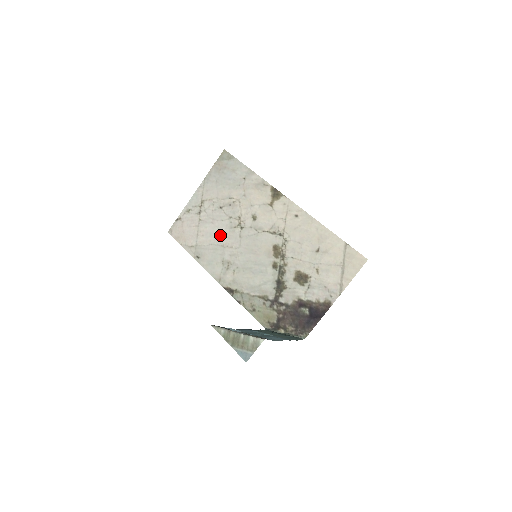
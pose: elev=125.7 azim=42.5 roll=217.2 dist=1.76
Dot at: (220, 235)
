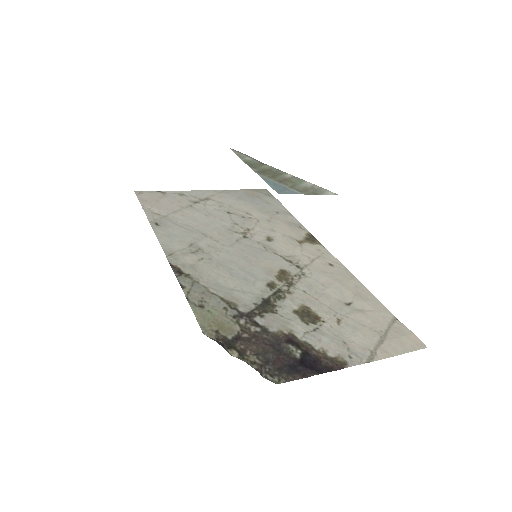
Dot at: (209, 226)
